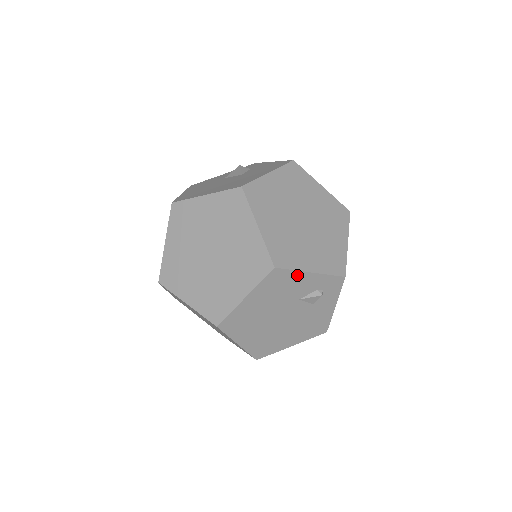
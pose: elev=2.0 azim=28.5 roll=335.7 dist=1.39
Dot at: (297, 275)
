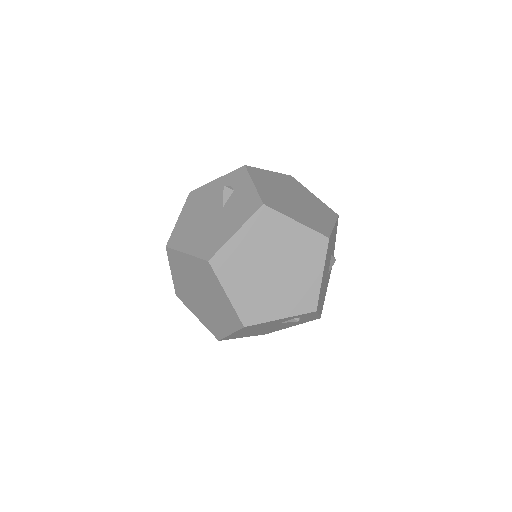
Dot at: (268, 322)
